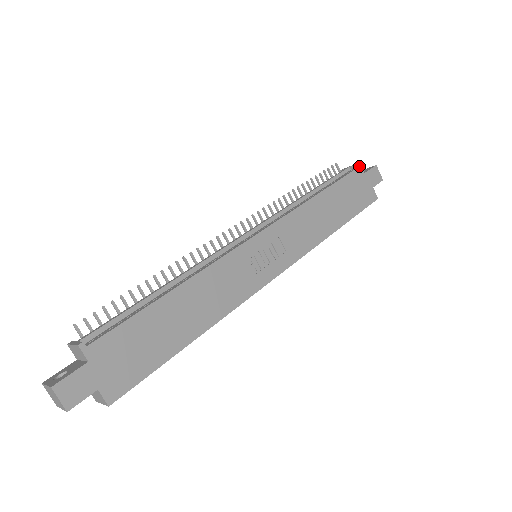
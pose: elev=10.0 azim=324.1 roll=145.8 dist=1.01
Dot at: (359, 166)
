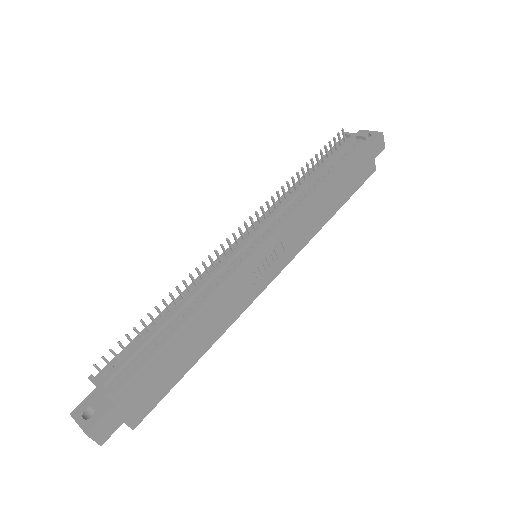
Dot at: (367, 139)
